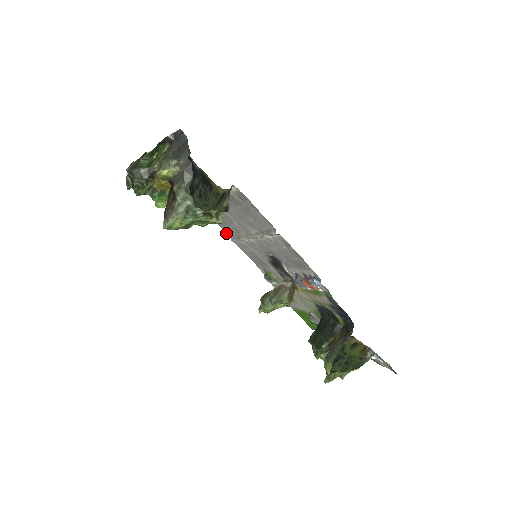
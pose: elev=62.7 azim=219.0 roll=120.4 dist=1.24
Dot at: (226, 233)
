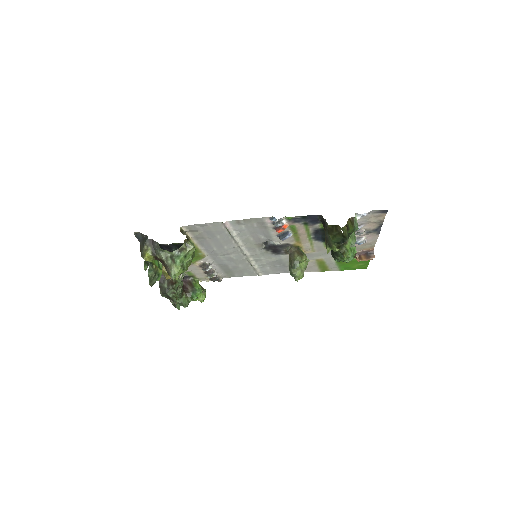
Dot at: occluded
